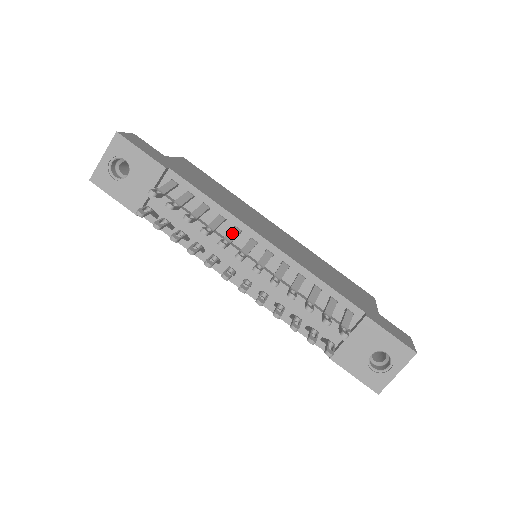
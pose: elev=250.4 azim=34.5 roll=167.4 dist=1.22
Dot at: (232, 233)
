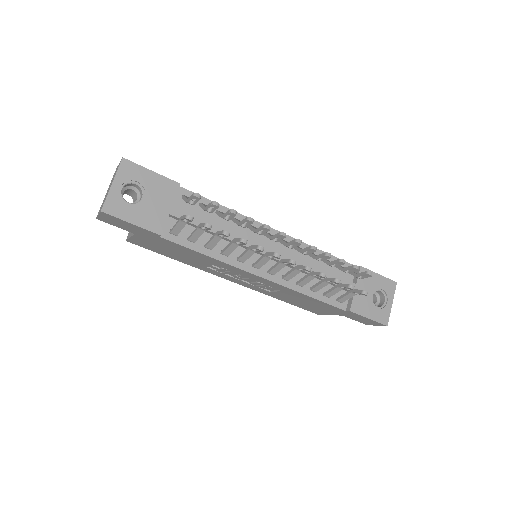
Dot at: (254, 227)
